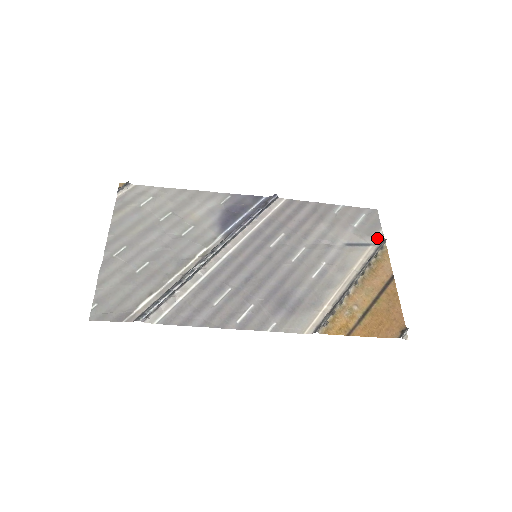
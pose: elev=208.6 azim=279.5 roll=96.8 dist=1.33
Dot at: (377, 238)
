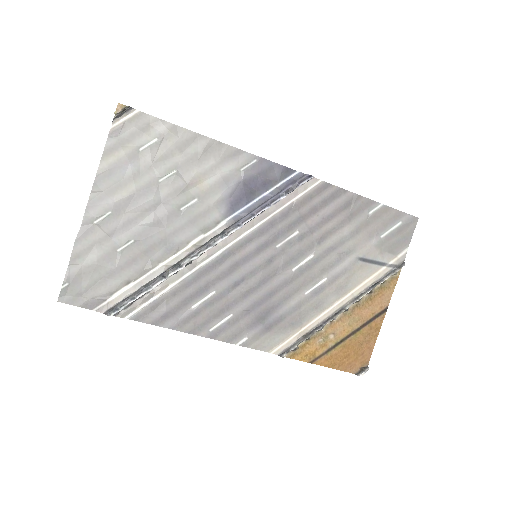
Dot at: (397, 258)
